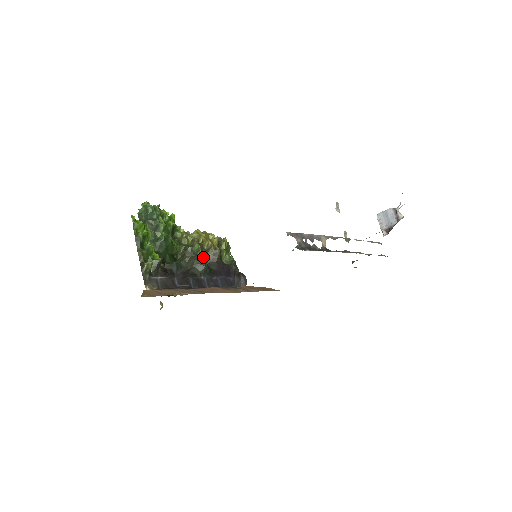
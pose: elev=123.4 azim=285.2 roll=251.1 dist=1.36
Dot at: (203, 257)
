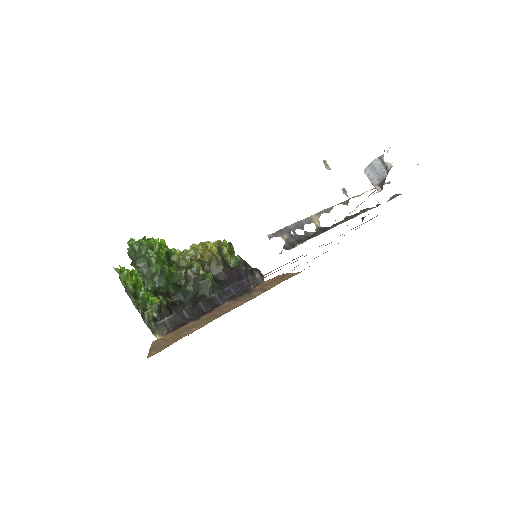
Dot at: (206, 274)
